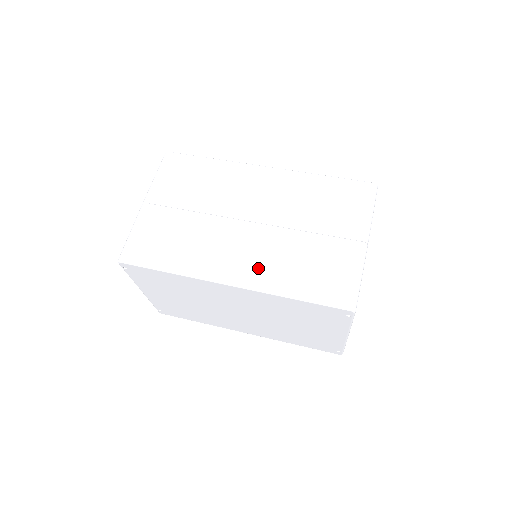
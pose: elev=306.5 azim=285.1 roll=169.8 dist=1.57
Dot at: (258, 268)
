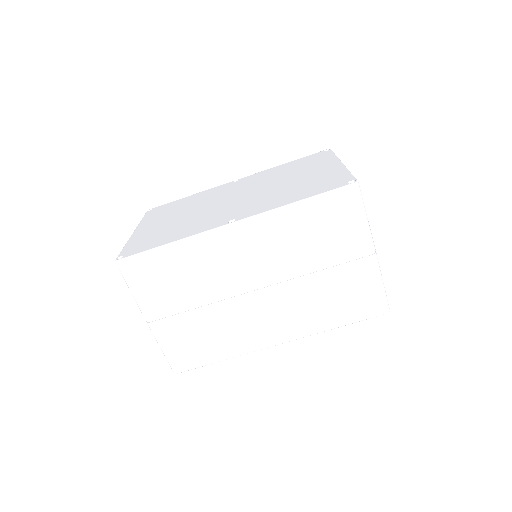
Dot at: (293, 322)
